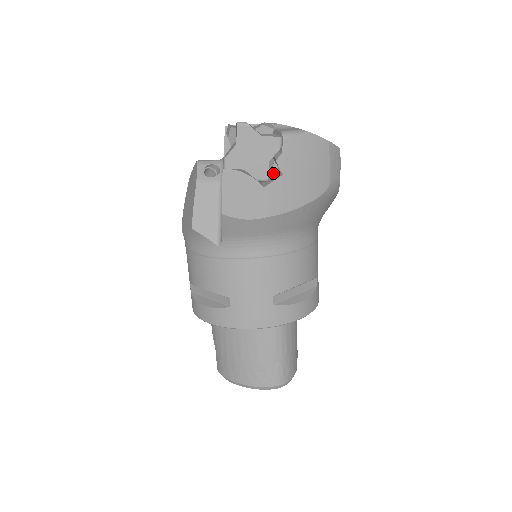
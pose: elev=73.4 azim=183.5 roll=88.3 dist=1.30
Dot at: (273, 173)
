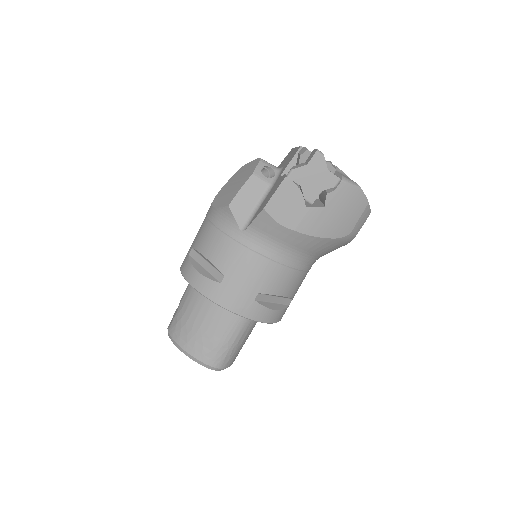
Dot at: (315, 201)
